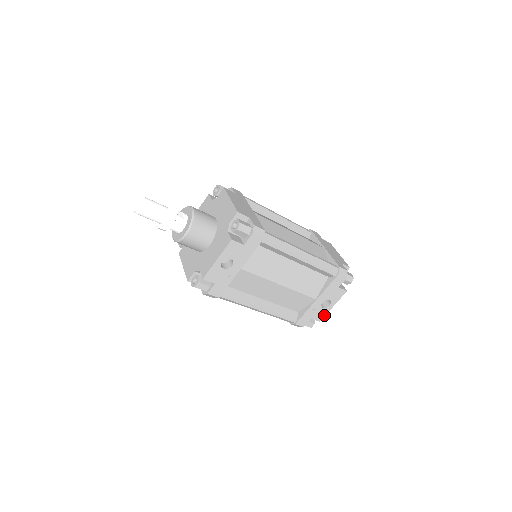
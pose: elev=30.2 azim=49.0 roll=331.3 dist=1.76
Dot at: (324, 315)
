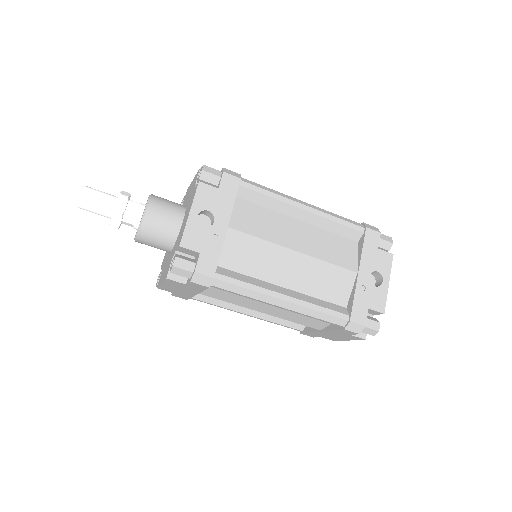
Dot at: (384, 301)
